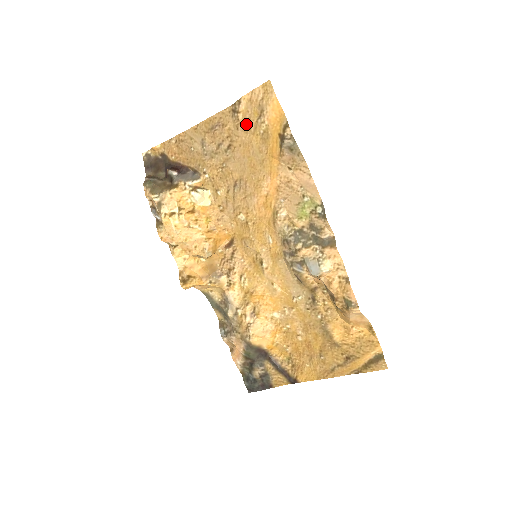
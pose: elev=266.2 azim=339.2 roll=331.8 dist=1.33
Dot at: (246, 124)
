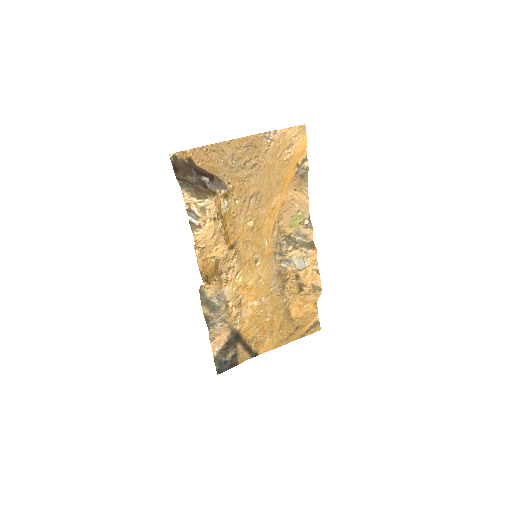
Dot at: (275, 150)
